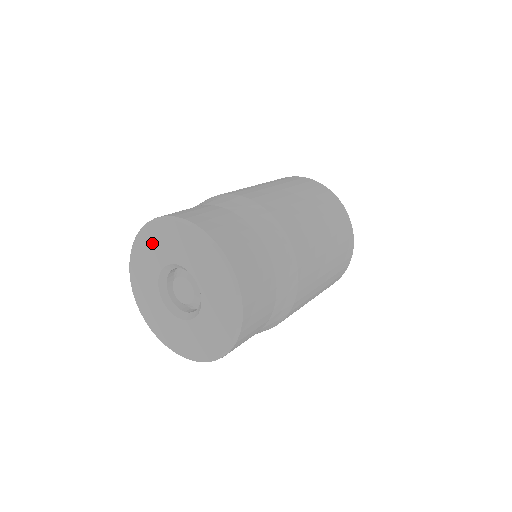
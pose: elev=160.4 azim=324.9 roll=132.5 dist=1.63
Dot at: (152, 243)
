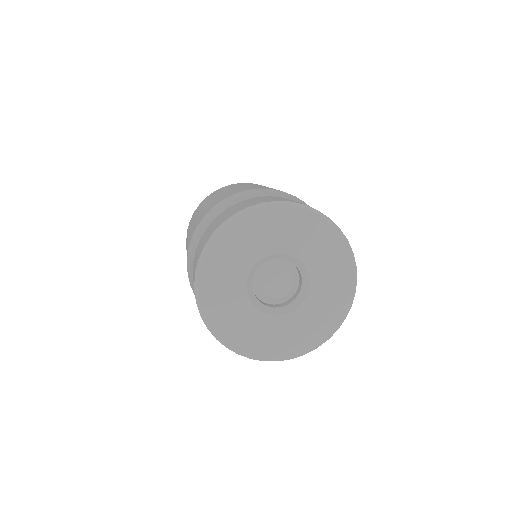
Dot at: (263, 226)
